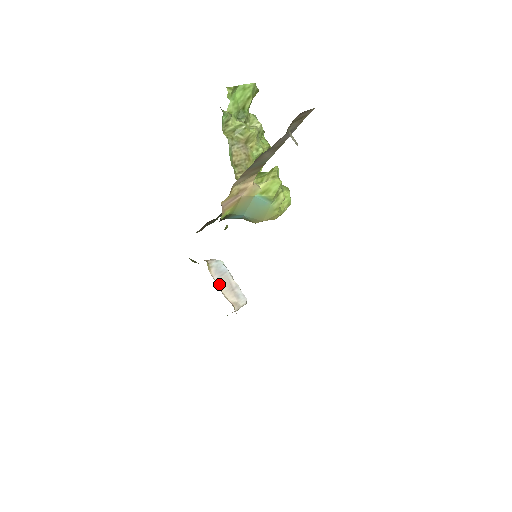
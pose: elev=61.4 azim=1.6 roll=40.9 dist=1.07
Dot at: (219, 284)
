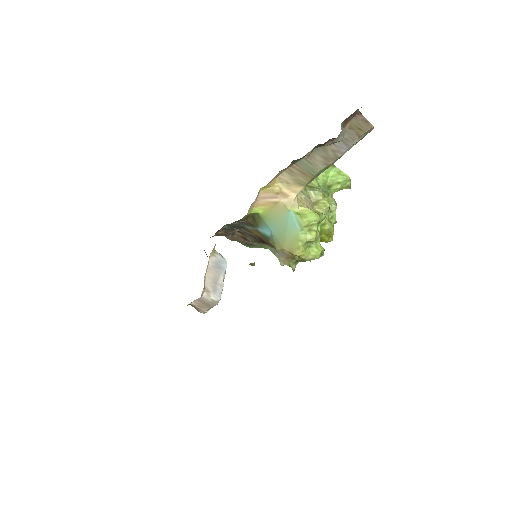
Dot at: (209, 269)
